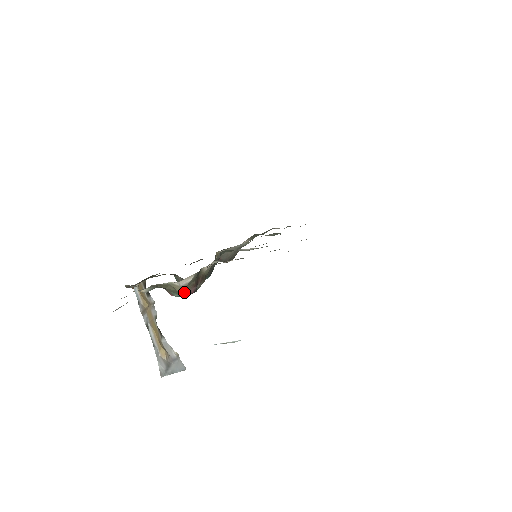
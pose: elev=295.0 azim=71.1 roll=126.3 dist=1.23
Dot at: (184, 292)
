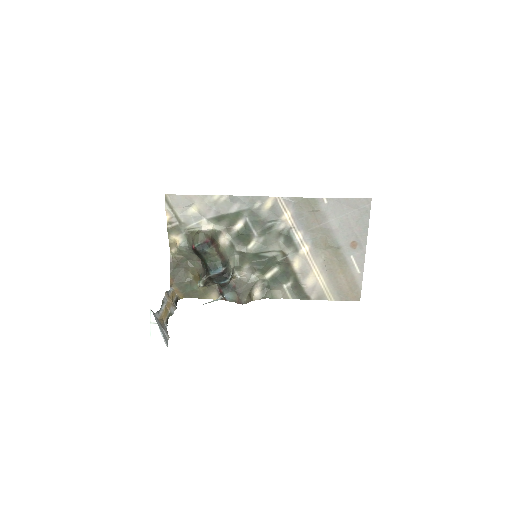
Dot at: (202, 240)
